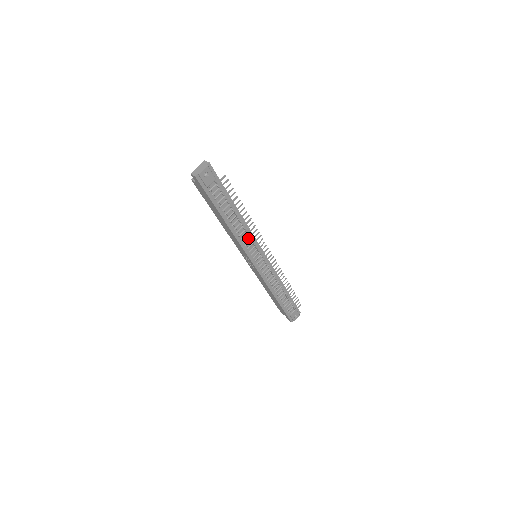
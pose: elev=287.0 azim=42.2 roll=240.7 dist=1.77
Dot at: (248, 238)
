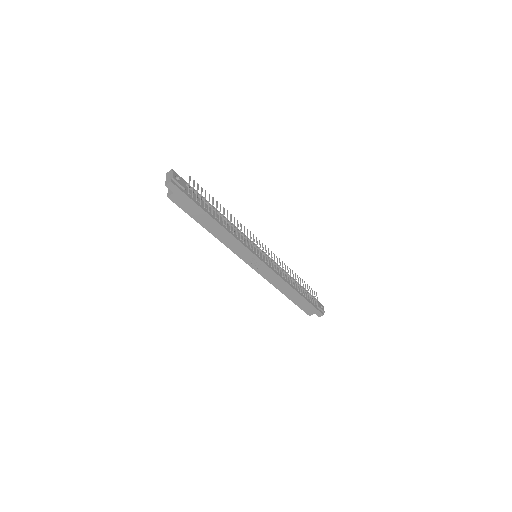
Dot at: (240, 235)
